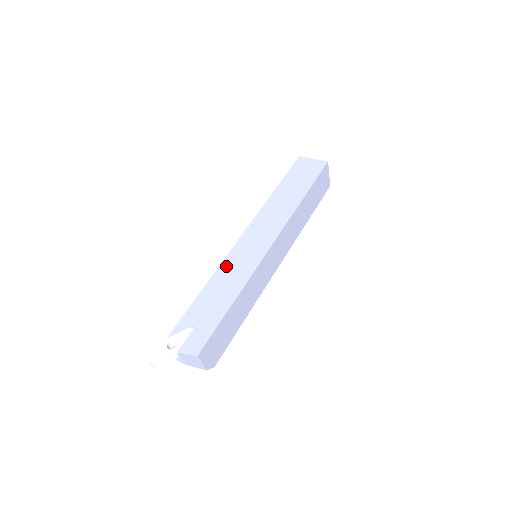
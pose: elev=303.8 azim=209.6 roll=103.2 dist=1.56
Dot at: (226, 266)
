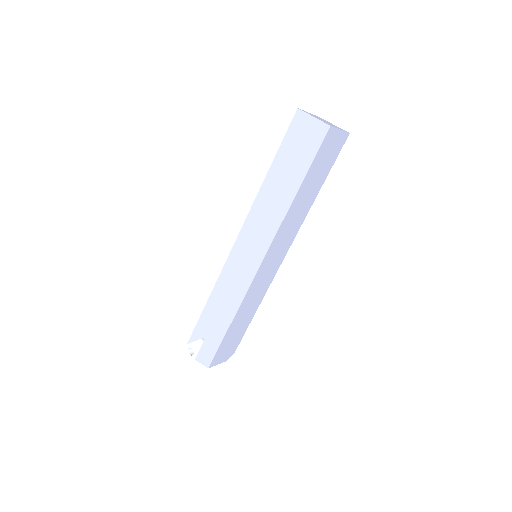
Dot at: (224, 279)
